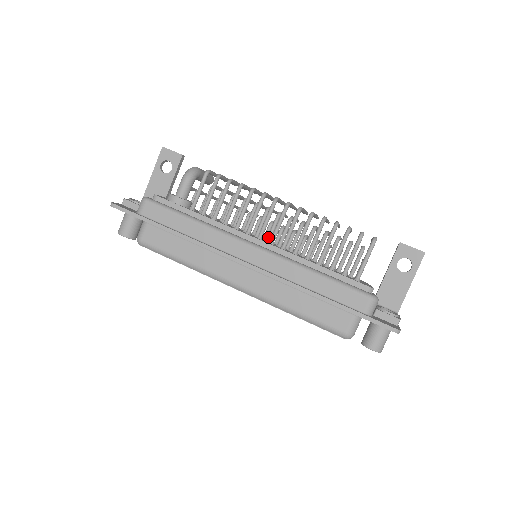
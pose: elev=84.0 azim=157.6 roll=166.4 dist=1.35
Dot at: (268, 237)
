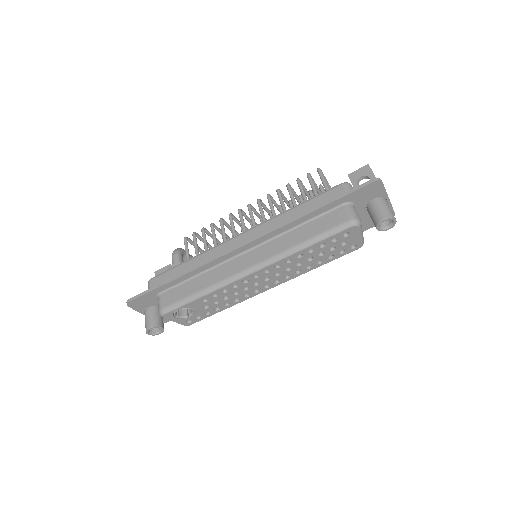
Dot at: occluded
